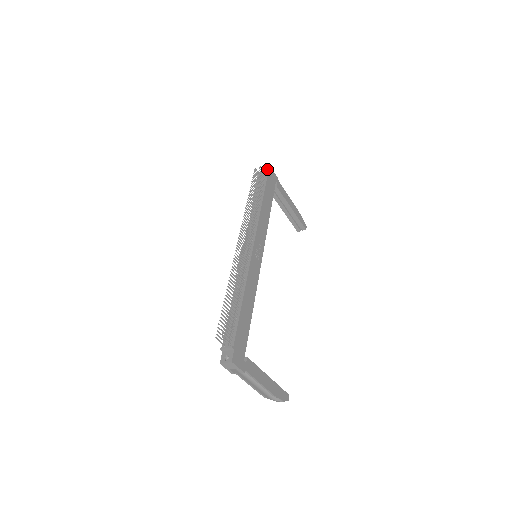
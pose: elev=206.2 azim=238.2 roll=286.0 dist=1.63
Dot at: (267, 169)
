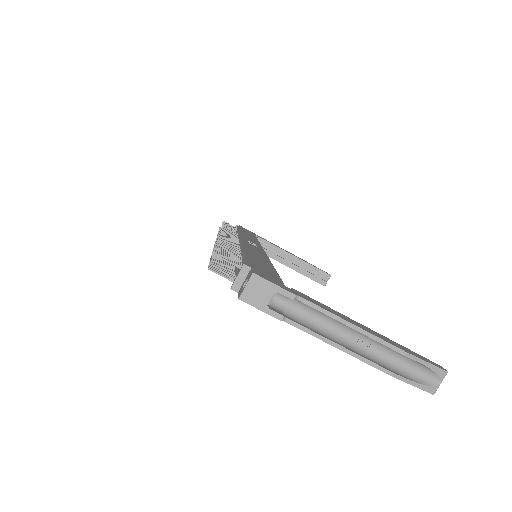
Dot at: occluded
